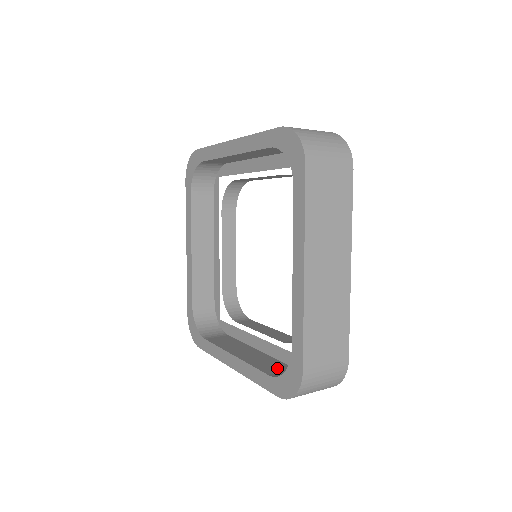
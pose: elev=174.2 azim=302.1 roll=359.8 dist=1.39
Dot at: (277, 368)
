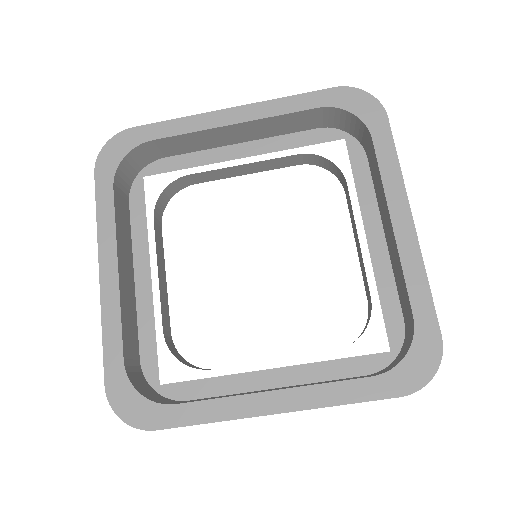
Dot at: occluded
